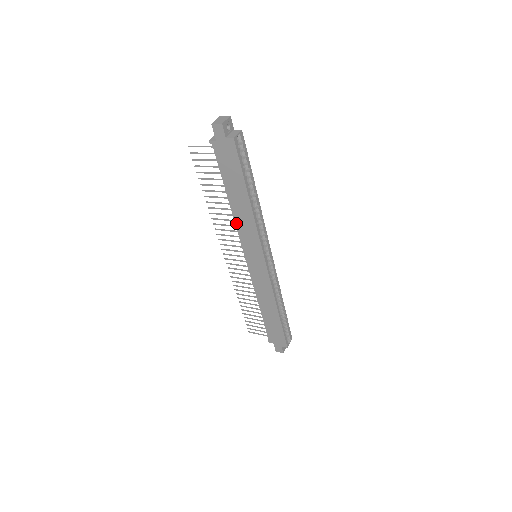
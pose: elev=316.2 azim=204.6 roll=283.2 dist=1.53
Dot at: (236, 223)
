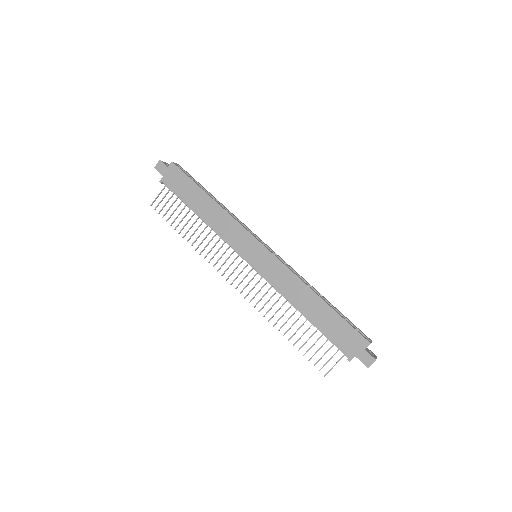
Dot at: (216, 231)
